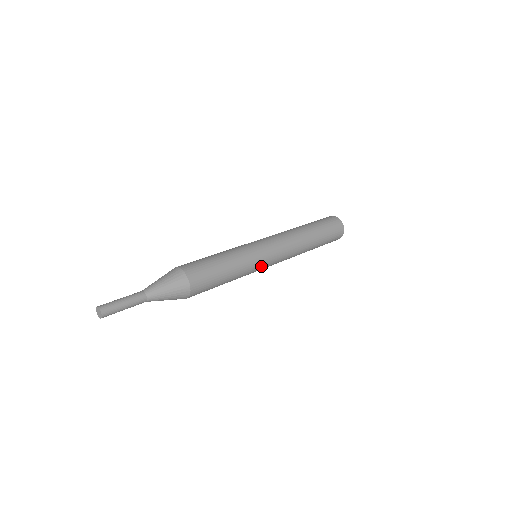
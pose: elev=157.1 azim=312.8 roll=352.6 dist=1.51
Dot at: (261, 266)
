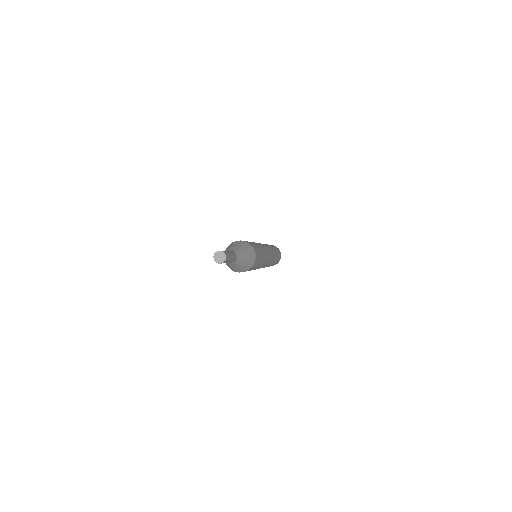
Dot at: (265, 248)
